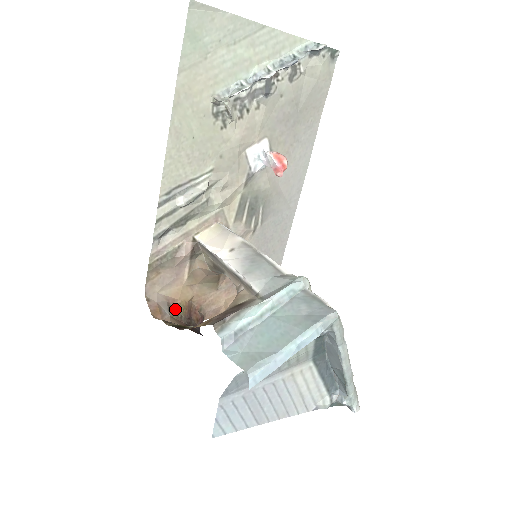
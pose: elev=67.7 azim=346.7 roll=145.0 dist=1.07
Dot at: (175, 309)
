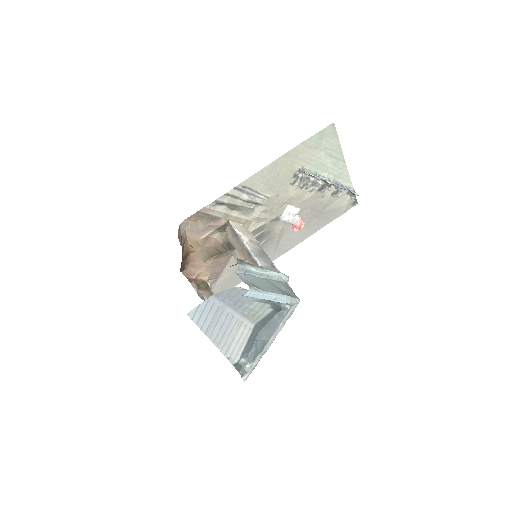
Dot at: (184, 247)
